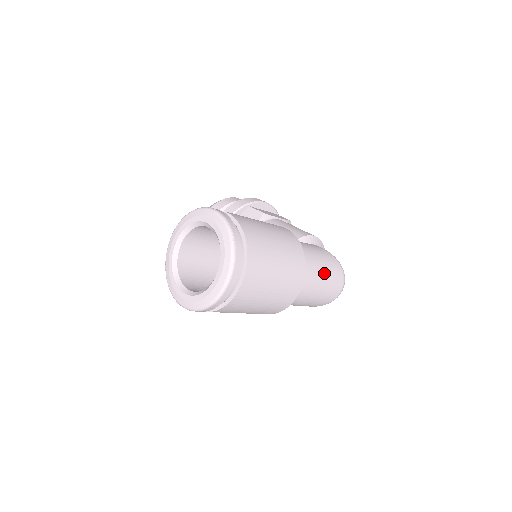
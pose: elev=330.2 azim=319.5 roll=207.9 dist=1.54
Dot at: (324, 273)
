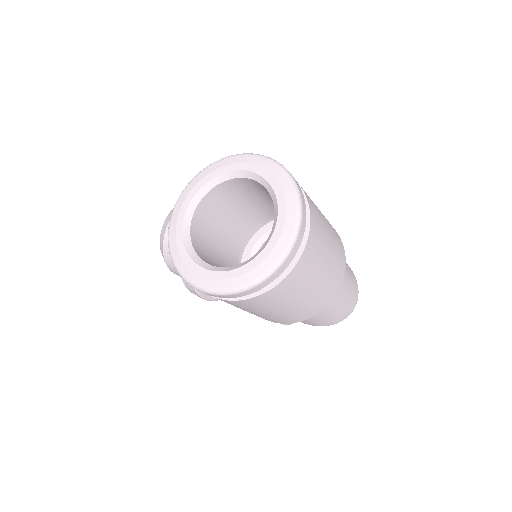
Dot at: (347, 278)
